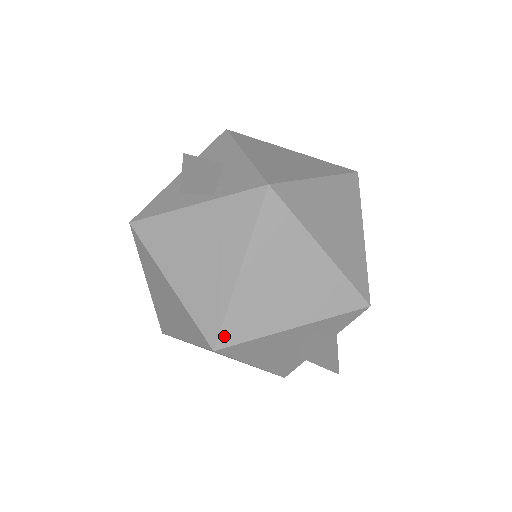
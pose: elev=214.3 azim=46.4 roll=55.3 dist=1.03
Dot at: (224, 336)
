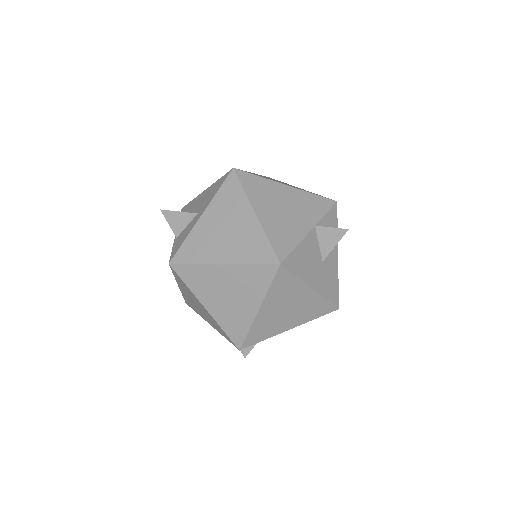
Dot at: (186, 302)
